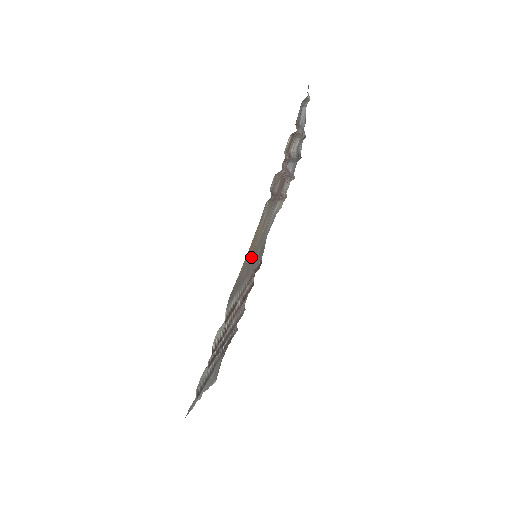
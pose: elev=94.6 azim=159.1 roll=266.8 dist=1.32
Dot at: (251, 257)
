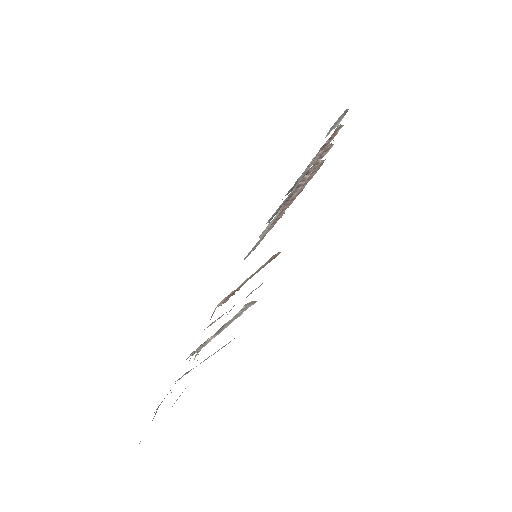
Dot at: occluded
